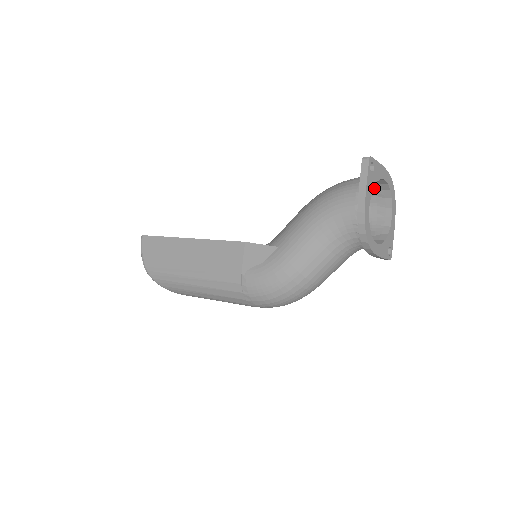
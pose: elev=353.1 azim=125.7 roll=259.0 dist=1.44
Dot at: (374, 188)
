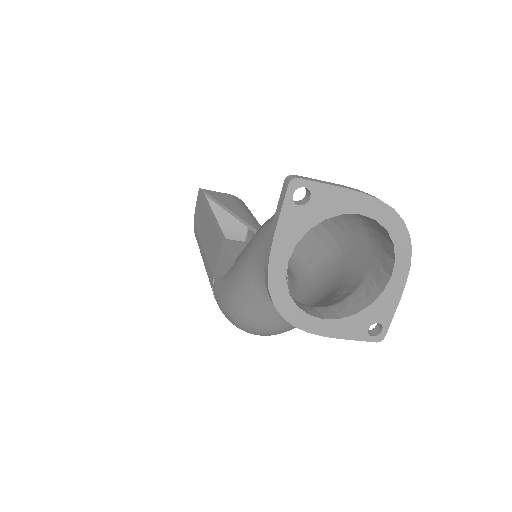
Dot at: (370, 218)
